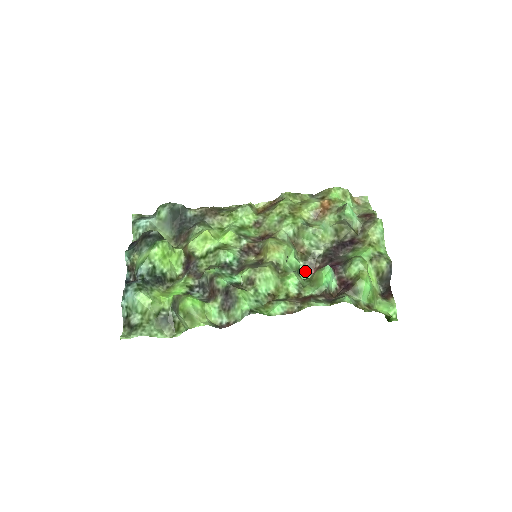
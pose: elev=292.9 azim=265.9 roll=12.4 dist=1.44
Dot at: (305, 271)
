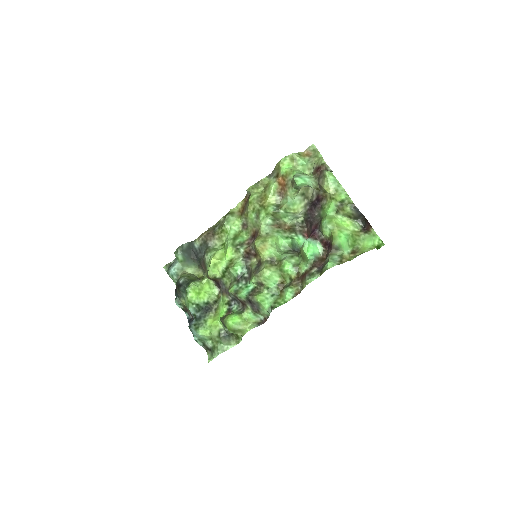
Dot at: (300, 238)
